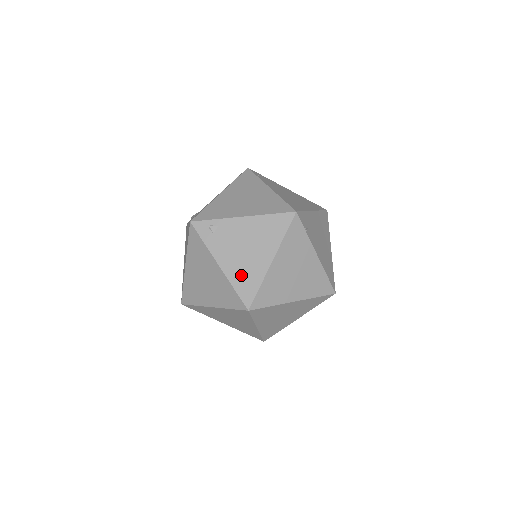
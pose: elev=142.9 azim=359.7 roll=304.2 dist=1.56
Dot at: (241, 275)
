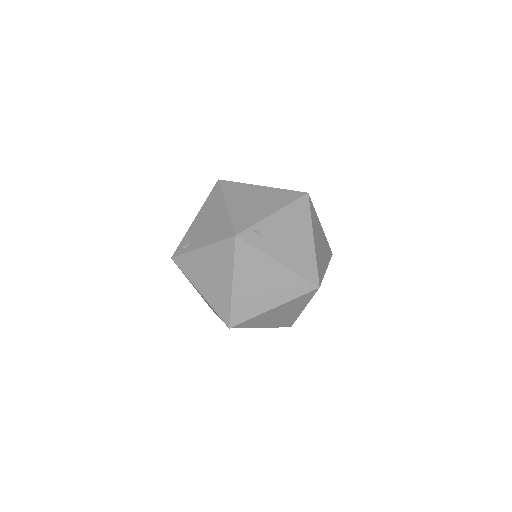
Dot at: (299, 262)
